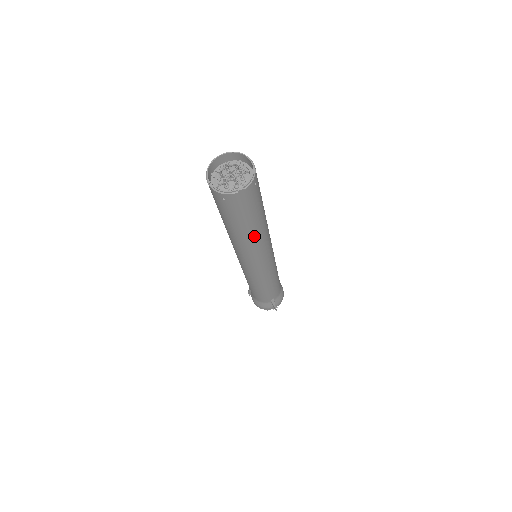
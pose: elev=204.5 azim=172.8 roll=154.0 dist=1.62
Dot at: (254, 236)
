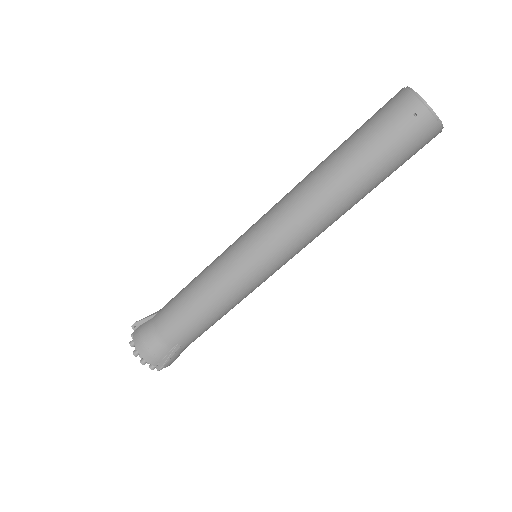
Dot at: (346, 202)
